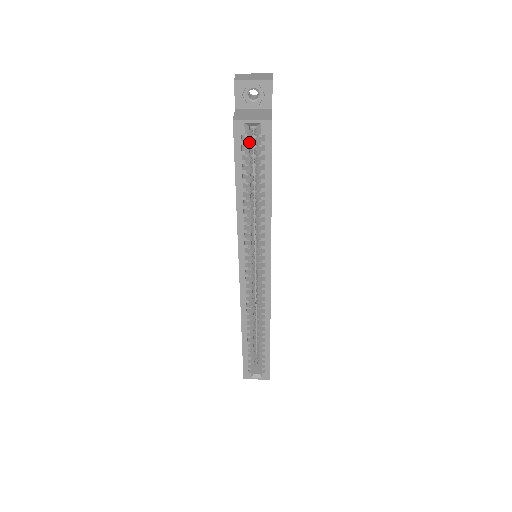
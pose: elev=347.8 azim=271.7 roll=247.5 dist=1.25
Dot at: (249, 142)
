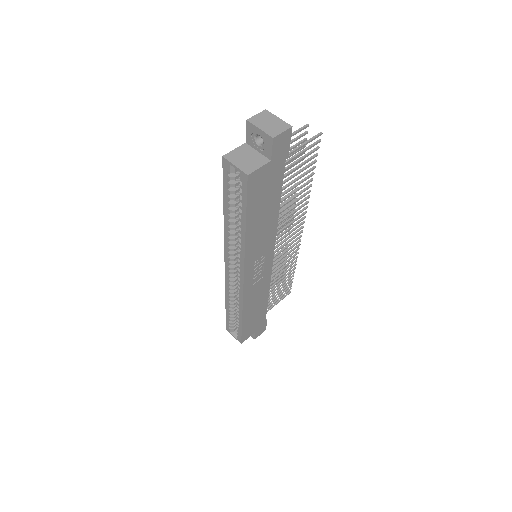
Dot at: (239, 178)
